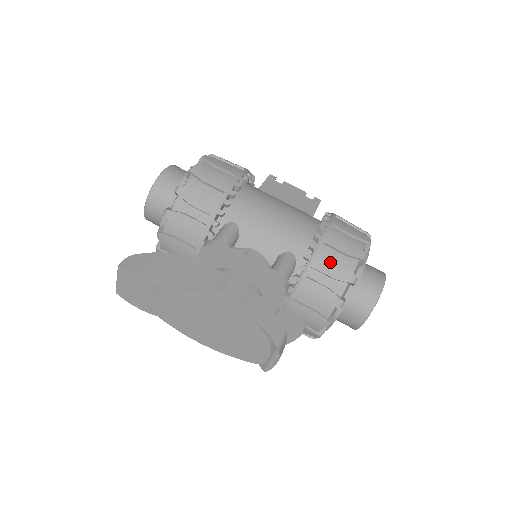
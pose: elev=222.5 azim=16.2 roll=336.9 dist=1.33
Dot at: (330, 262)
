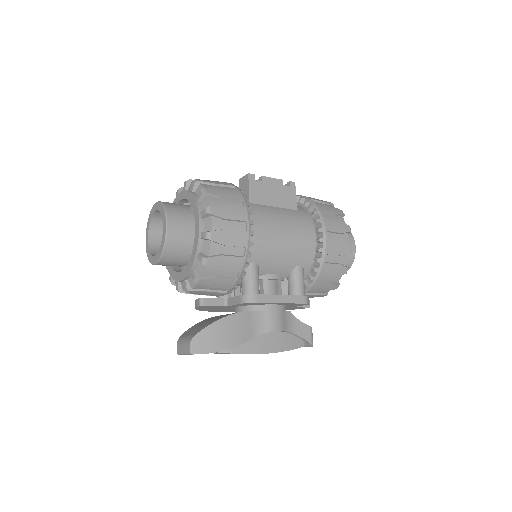
Dot at: (332, 267)
